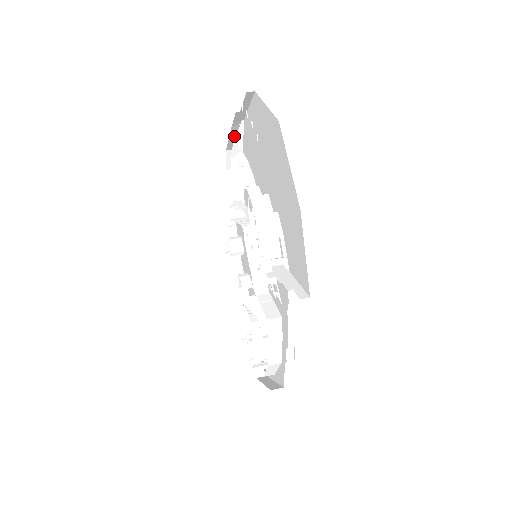
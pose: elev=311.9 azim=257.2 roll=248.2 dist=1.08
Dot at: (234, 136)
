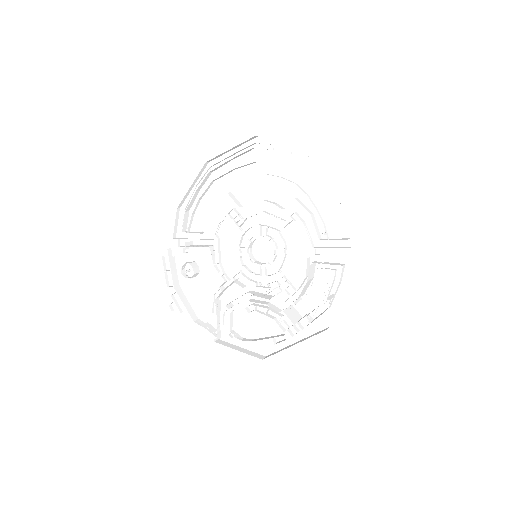
Dot at: (245, 165)
